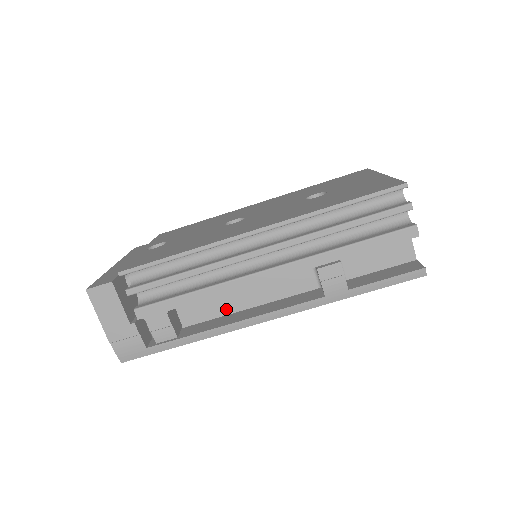
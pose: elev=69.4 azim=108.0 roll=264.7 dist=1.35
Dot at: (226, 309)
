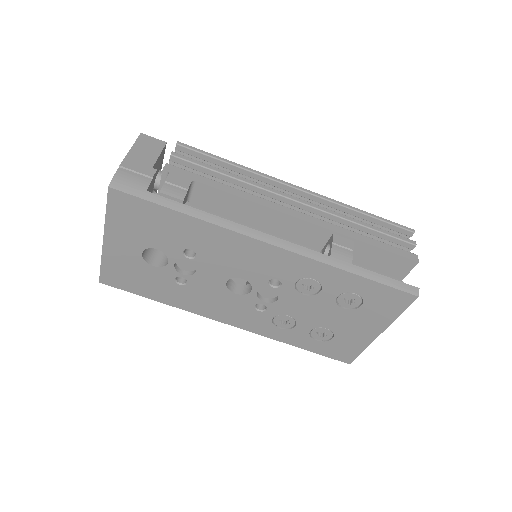
Dot at: occluded
